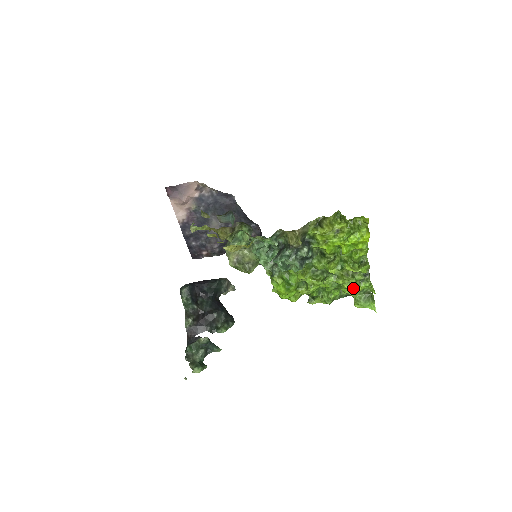
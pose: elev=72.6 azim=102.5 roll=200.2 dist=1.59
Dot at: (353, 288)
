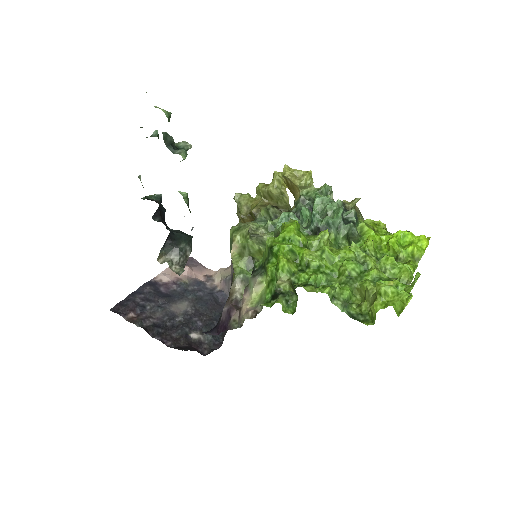
Dot at: (381, 280)
